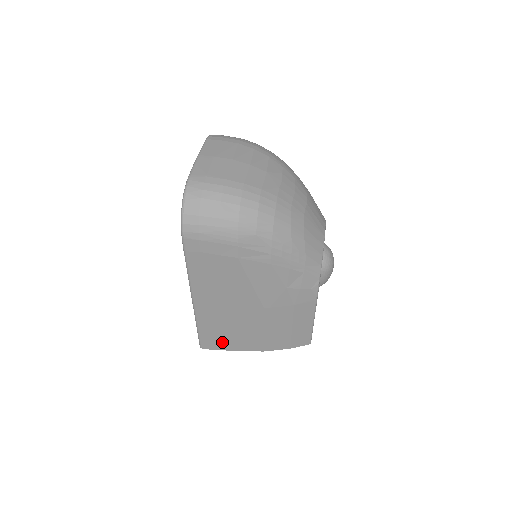
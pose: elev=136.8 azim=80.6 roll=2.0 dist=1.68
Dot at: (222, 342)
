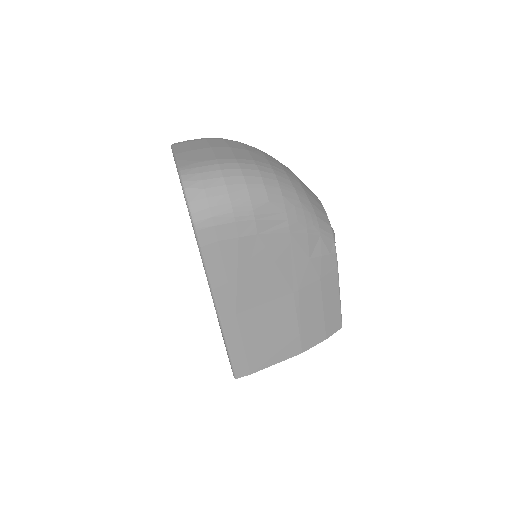
Dot at: (258, 359)
